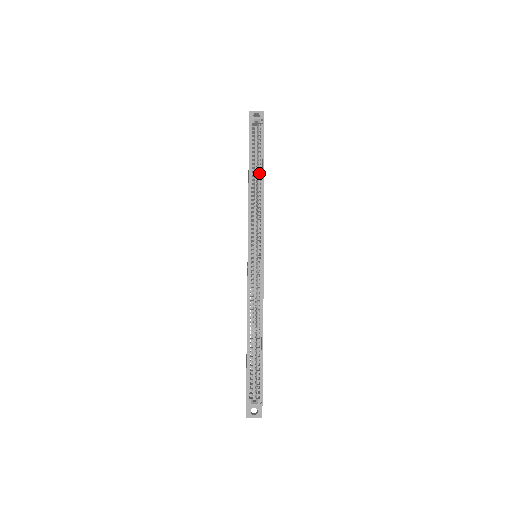
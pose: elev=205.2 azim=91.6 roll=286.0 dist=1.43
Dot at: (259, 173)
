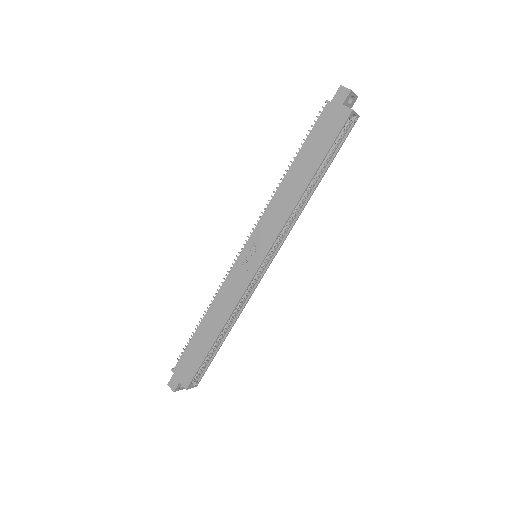
Dot at: (316, 179)
